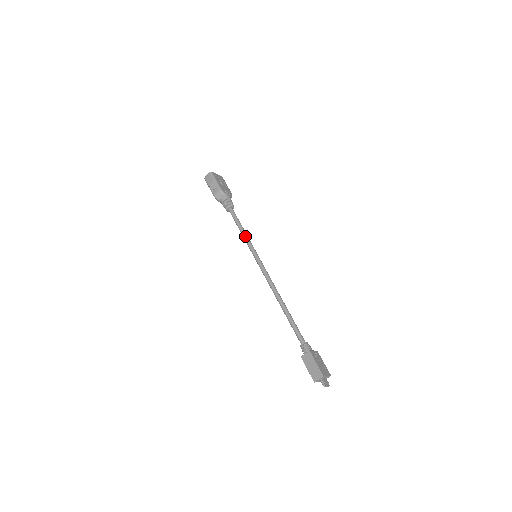
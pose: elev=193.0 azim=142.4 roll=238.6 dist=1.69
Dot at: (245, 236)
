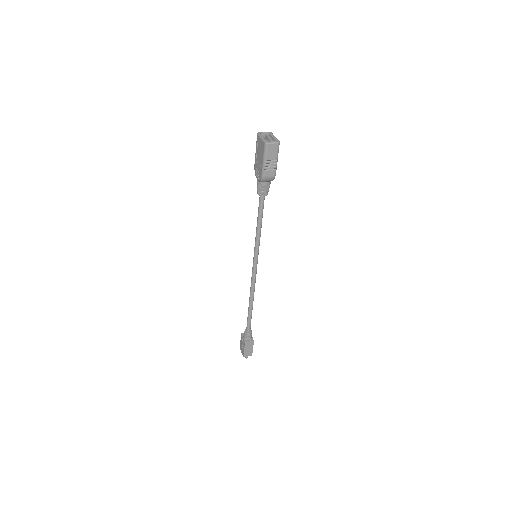
Dot at: (260, 235)
